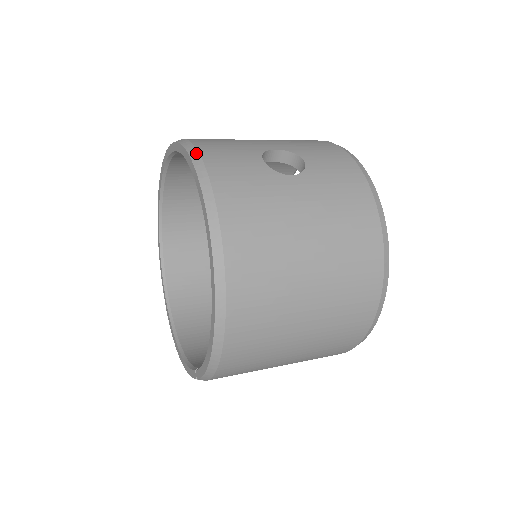
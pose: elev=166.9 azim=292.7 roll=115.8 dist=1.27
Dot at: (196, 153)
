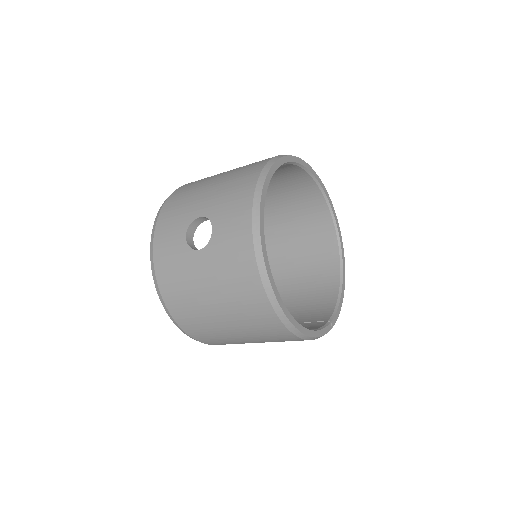
Dot at: (153, 234)
